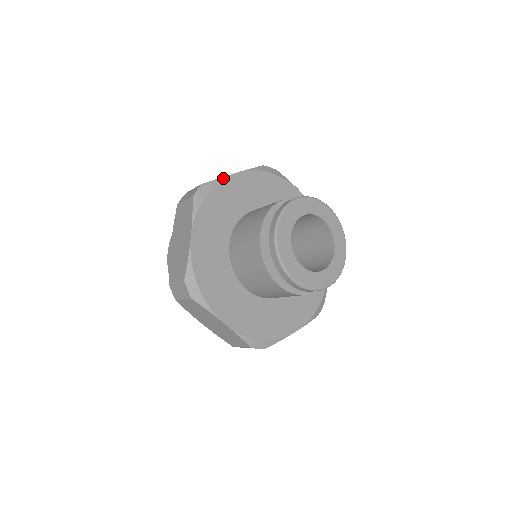
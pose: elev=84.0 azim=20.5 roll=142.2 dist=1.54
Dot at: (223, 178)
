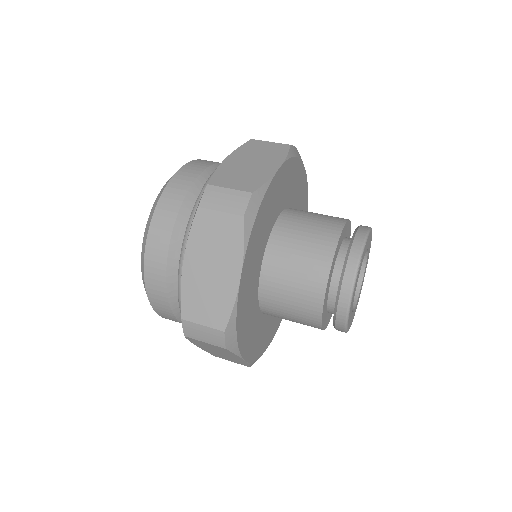
Dot at: (270, 181)
